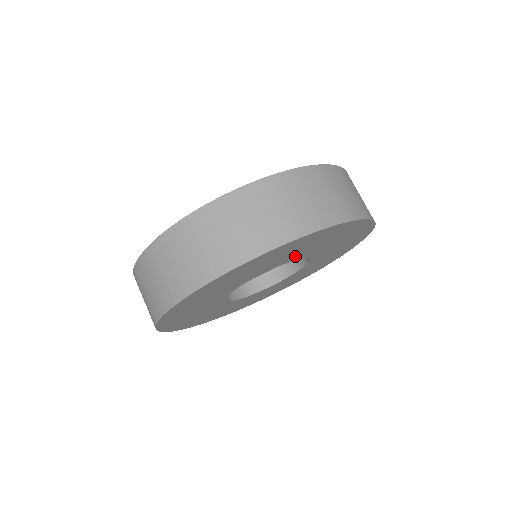
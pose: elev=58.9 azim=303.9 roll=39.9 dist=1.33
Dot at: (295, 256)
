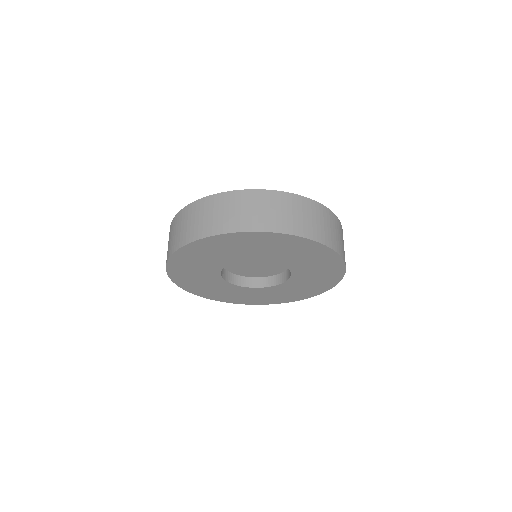
Dot at: (235, 256)
